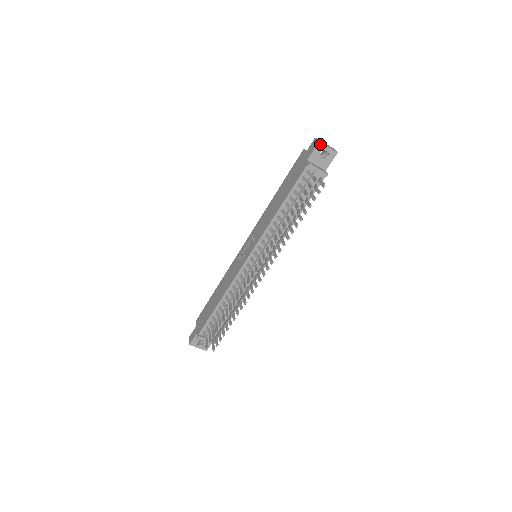
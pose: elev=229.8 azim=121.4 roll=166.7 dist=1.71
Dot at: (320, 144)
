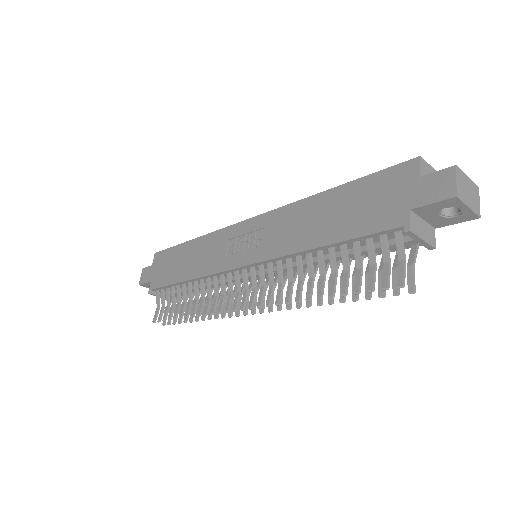
Dot at: (456, 200)
